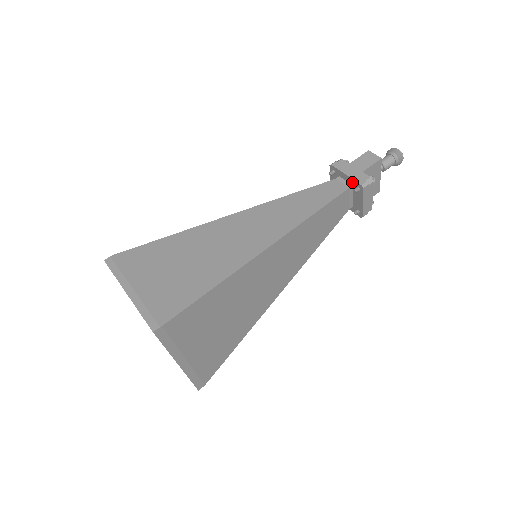
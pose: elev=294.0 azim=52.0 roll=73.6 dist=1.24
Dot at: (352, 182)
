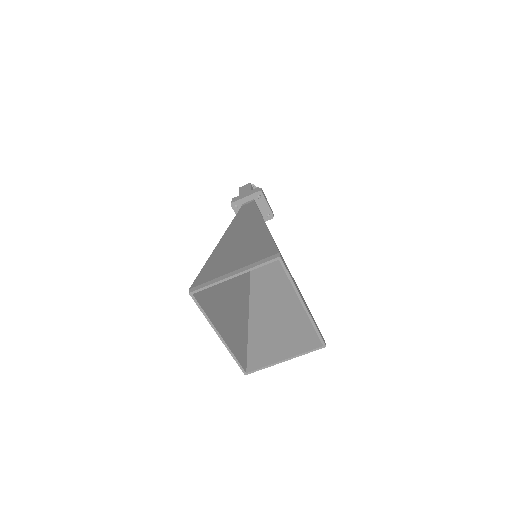
Dot at: (252, 197)
